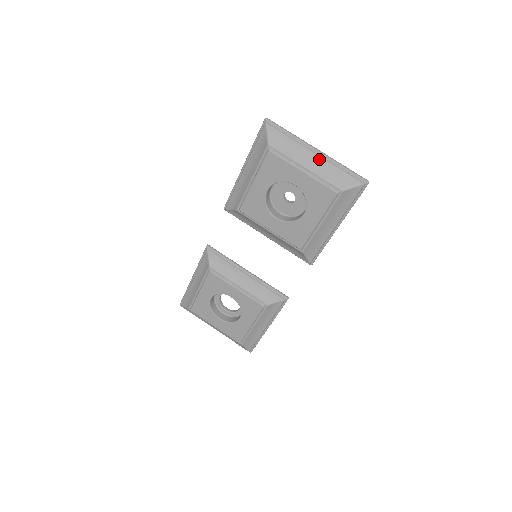
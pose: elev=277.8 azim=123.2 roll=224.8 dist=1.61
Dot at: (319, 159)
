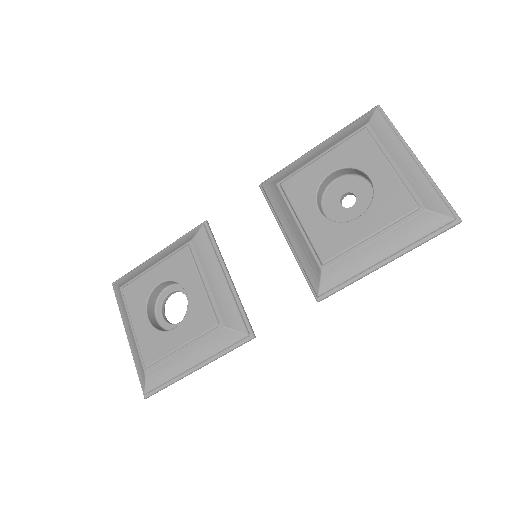
Dot at: (415, 166)
